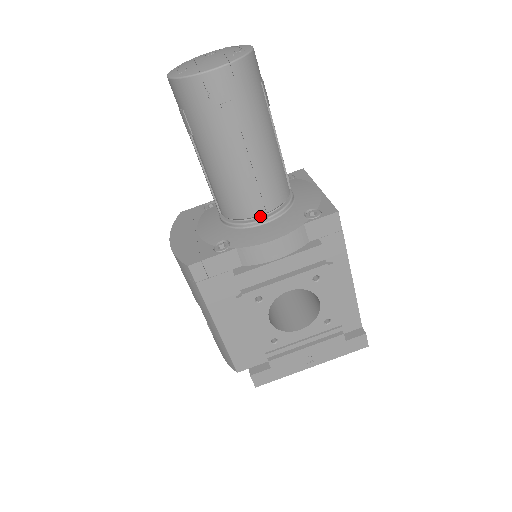
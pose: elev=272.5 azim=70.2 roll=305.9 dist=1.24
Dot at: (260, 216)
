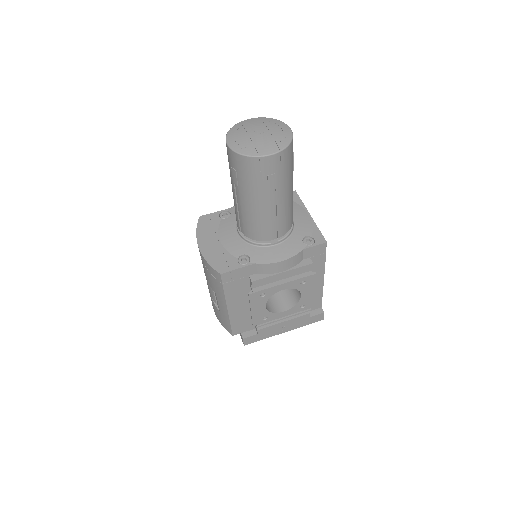
Dot at: occluded
